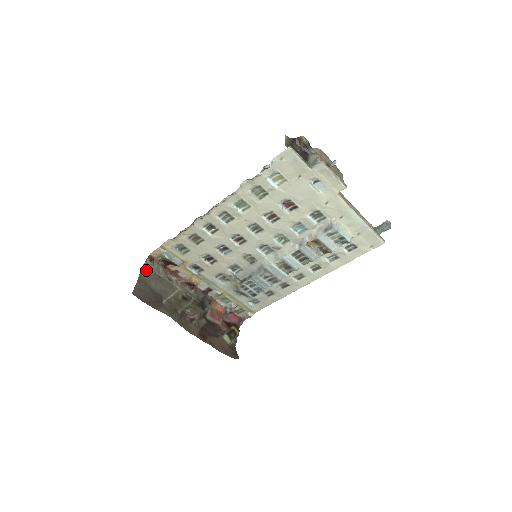
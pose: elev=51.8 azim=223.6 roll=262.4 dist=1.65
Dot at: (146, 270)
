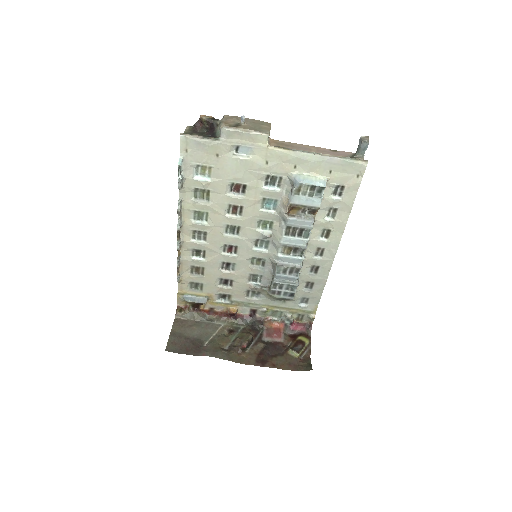
Dot at: (179, 322)
